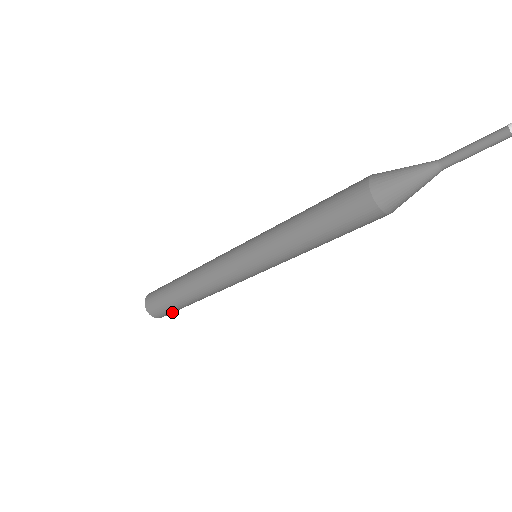
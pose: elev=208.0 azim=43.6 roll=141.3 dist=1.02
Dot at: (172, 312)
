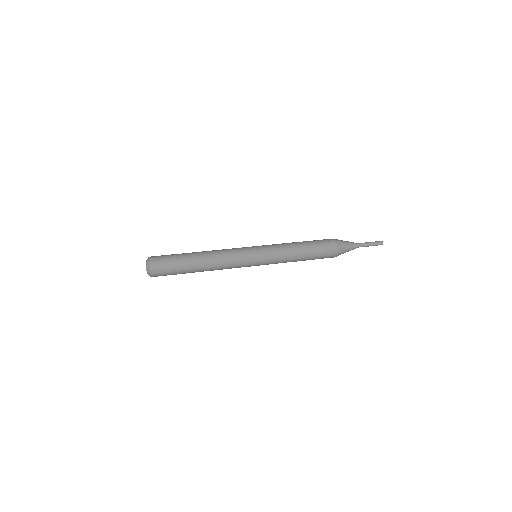
Dot at: occluded
